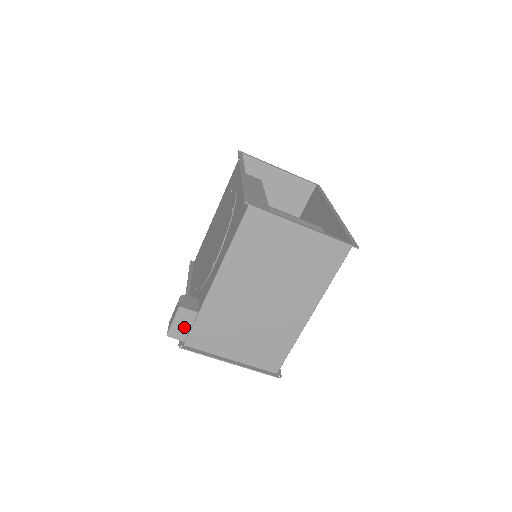
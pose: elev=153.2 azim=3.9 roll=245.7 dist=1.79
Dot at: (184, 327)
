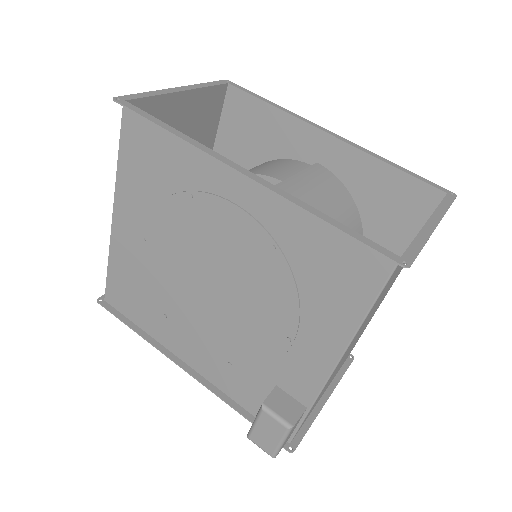
Dot at: (291, 433)
